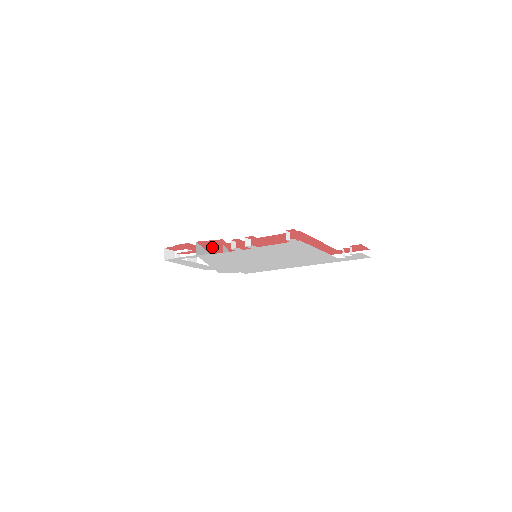
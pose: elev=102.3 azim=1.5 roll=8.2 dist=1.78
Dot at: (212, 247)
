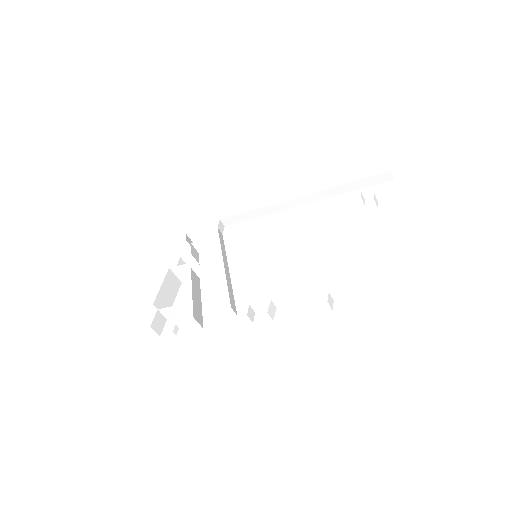
Dot at: occluded
